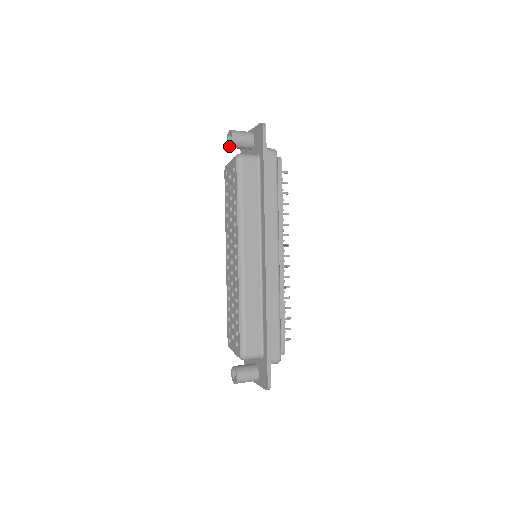
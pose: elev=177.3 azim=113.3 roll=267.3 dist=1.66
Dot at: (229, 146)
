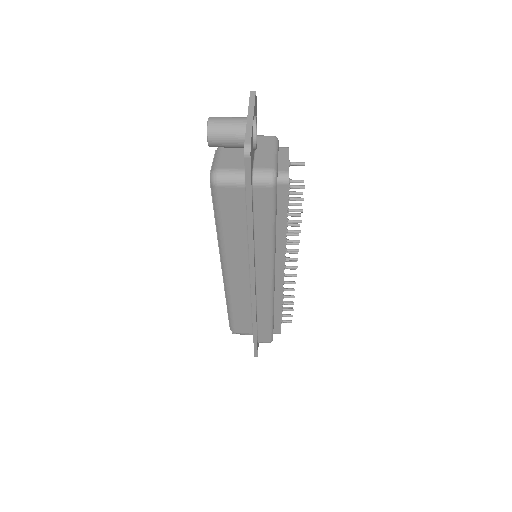
Dot at: occluded
